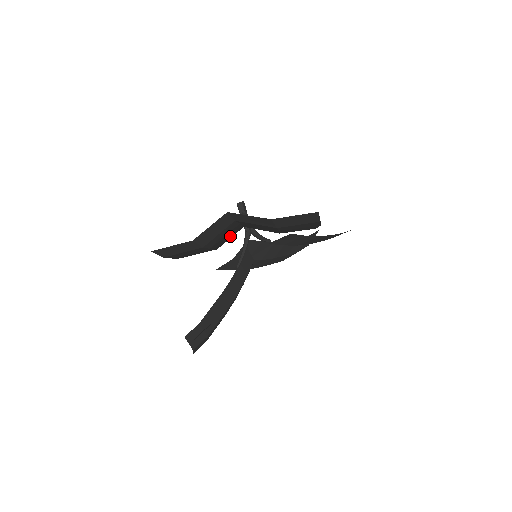
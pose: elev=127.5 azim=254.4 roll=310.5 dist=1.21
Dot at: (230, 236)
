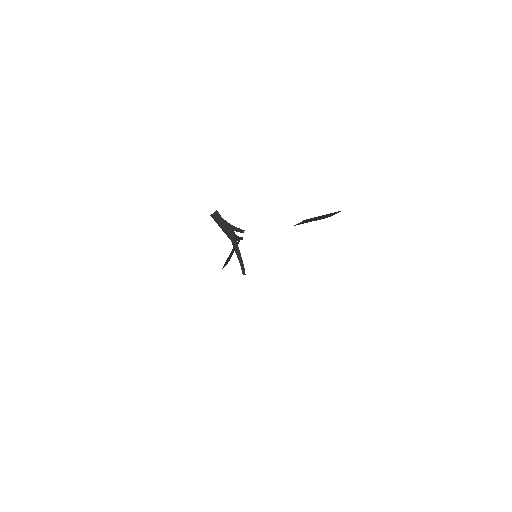
Dot at: occluded
